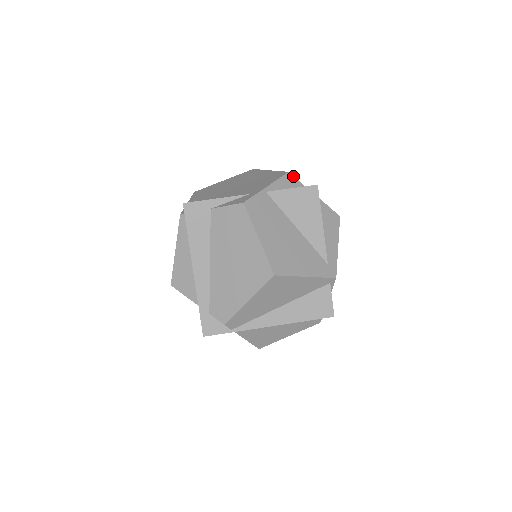
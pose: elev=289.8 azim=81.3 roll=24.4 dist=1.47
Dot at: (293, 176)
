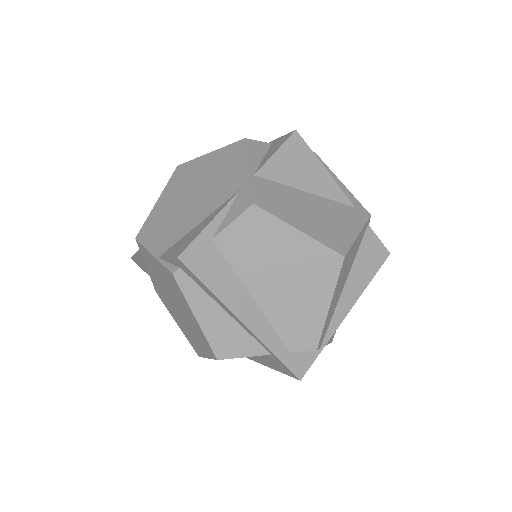
Dot at: (252, 140)
